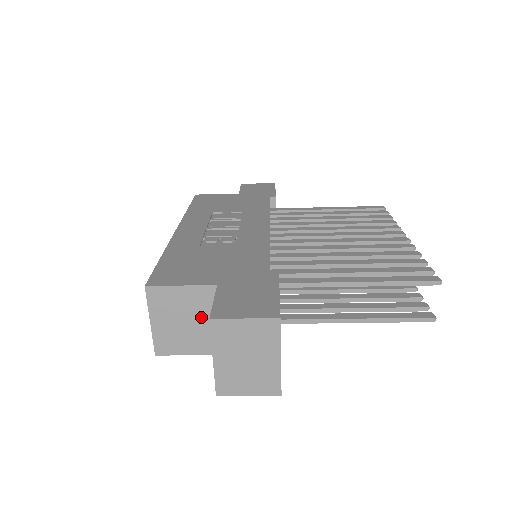
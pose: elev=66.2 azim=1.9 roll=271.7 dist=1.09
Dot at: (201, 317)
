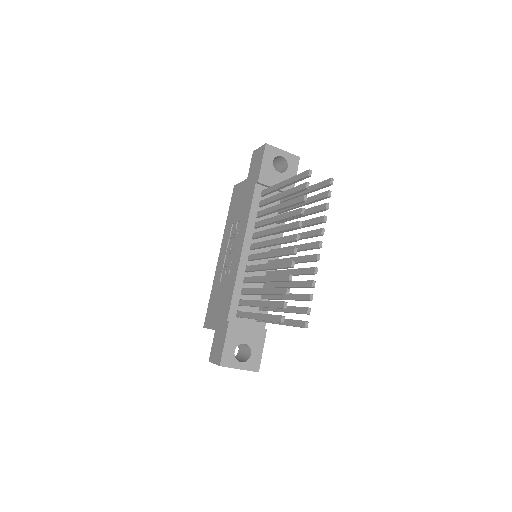
Dot at: occluded
